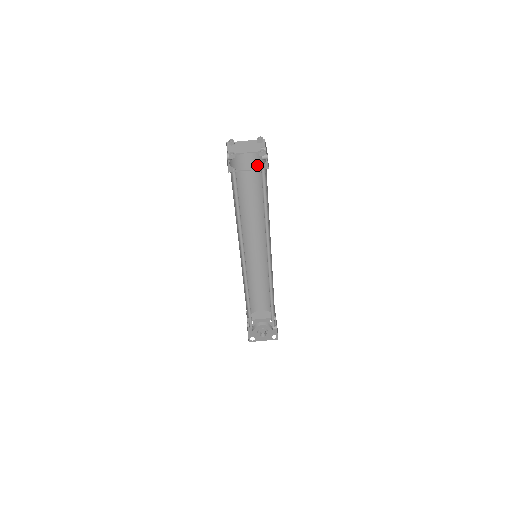
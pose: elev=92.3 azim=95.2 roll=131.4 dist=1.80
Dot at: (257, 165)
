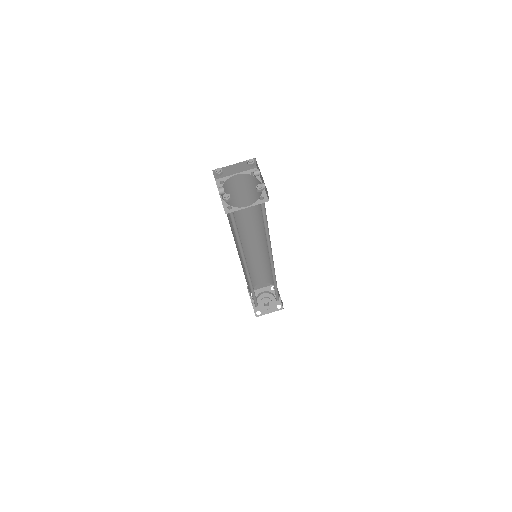
Dot at: (249, 183)
